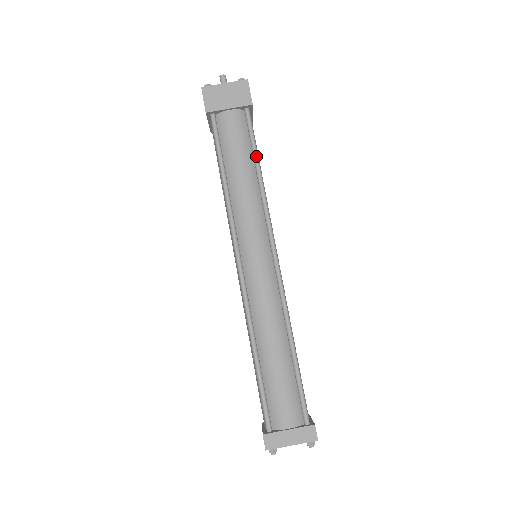
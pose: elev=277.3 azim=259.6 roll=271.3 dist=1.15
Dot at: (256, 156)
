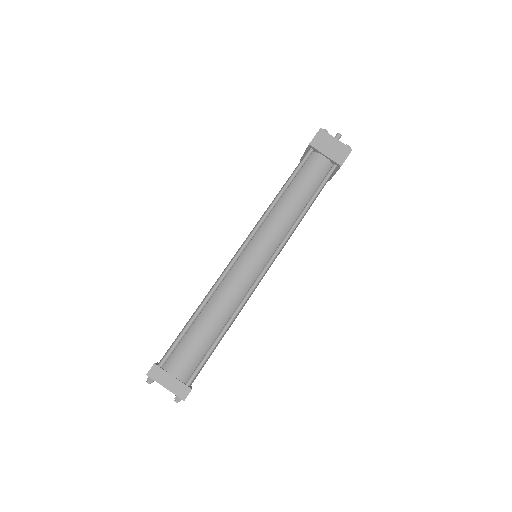
Dot at: (314, 197)
